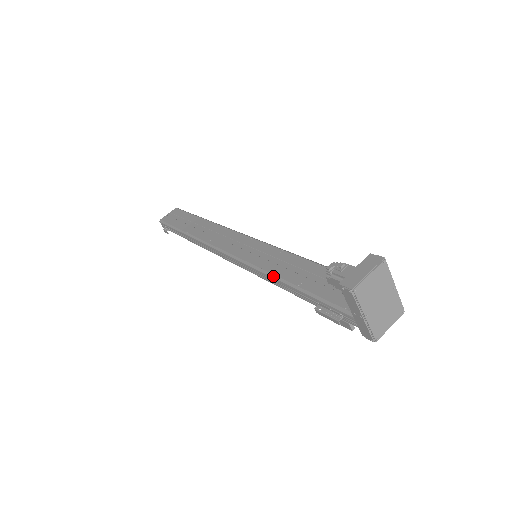
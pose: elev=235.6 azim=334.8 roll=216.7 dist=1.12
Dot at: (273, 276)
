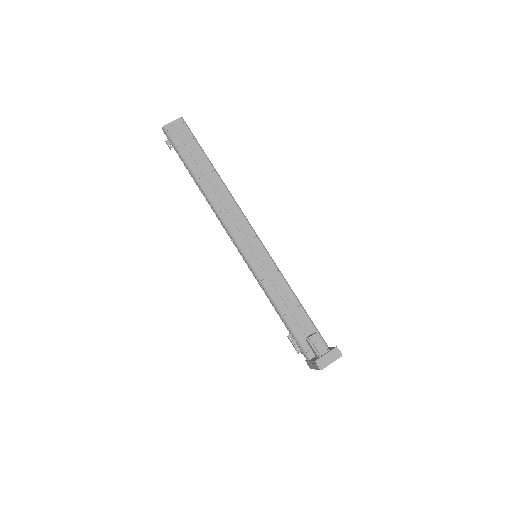
Dot at: (268, 294)
